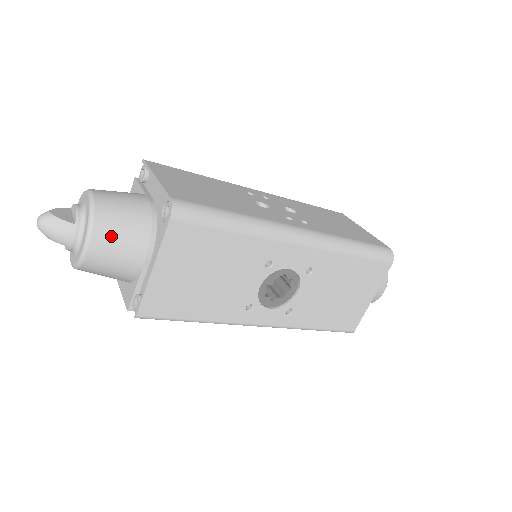
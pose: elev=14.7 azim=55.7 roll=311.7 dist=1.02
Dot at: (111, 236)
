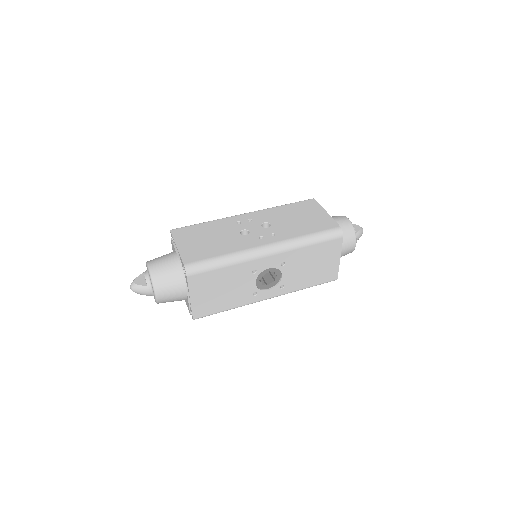
Dot at: (165, 287)
